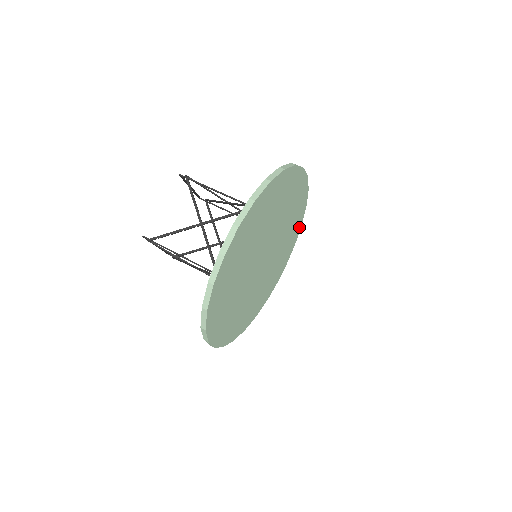
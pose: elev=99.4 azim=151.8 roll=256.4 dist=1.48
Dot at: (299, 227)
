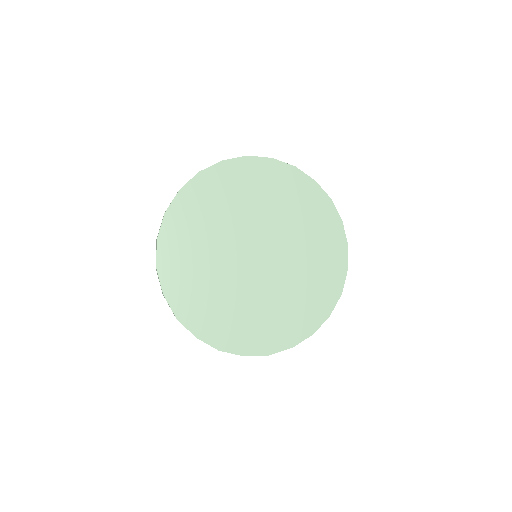
Dot at: (342, 272)
